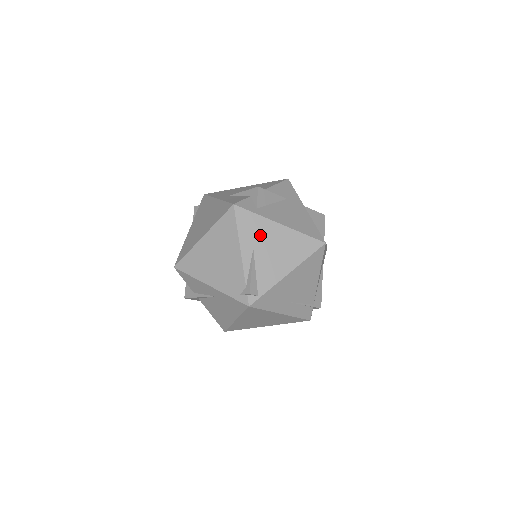
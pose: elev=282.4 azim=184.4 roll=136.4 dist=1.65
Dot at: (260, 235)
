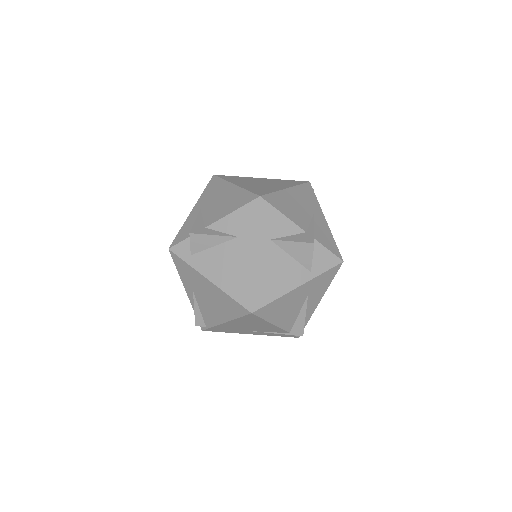
Dot at: (195, 282)
